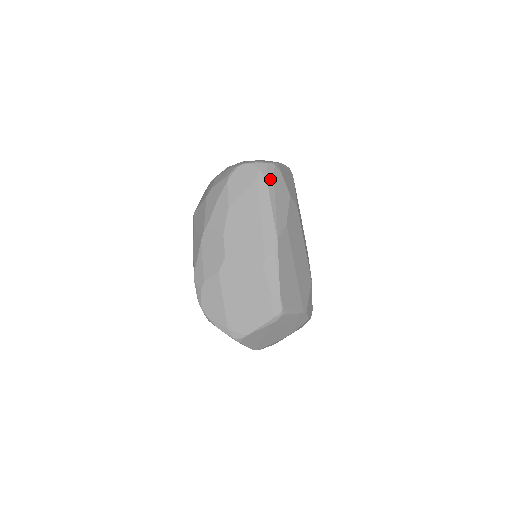
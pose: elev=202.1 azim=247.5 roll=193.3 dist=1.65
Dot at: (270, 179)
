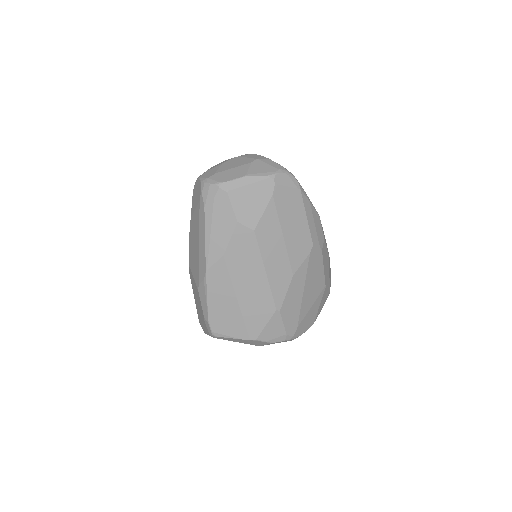
Dot at: (209, 204)
